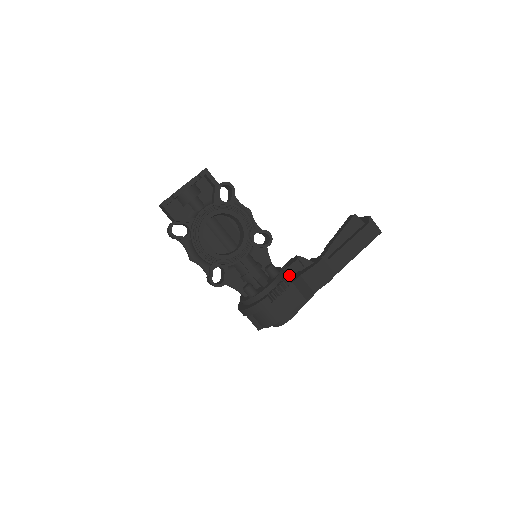
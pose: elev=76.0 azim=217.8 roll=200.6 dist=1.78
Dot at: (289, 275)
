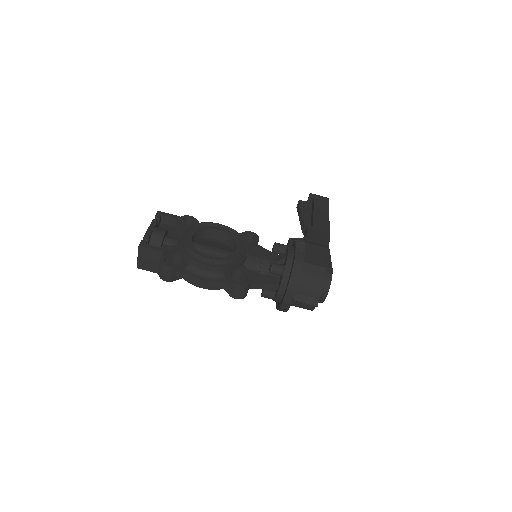
Dot at: occluded
